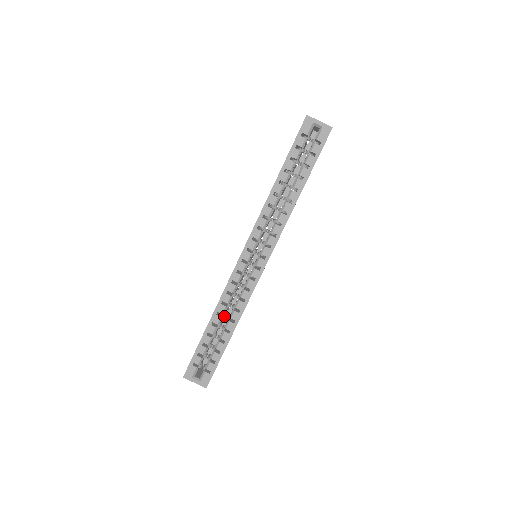
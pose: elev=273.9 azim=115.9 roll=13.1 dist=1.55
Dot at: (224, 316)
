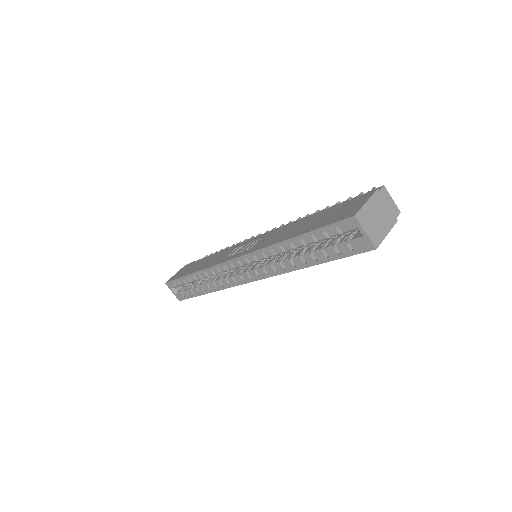
Dot at: occluded
